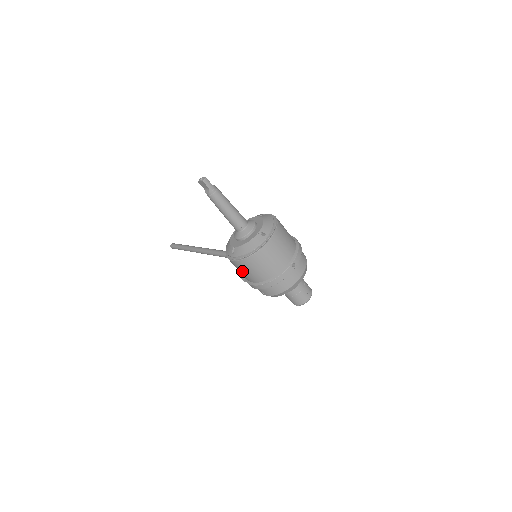
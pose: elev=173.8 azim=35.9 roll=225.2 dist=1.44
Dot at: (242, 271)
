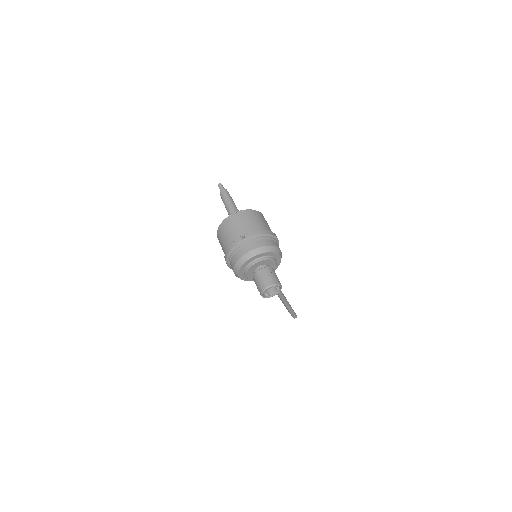
Dot at: occluded
